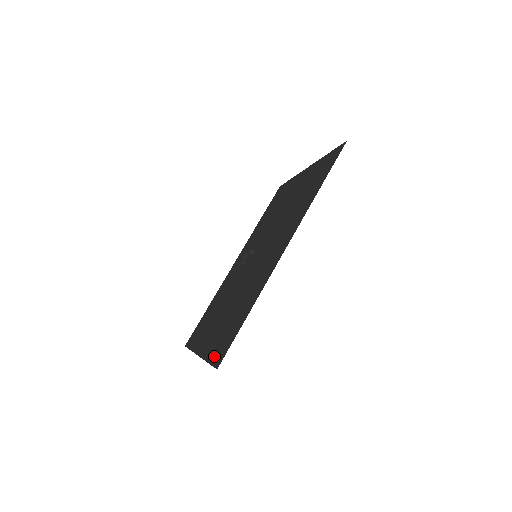
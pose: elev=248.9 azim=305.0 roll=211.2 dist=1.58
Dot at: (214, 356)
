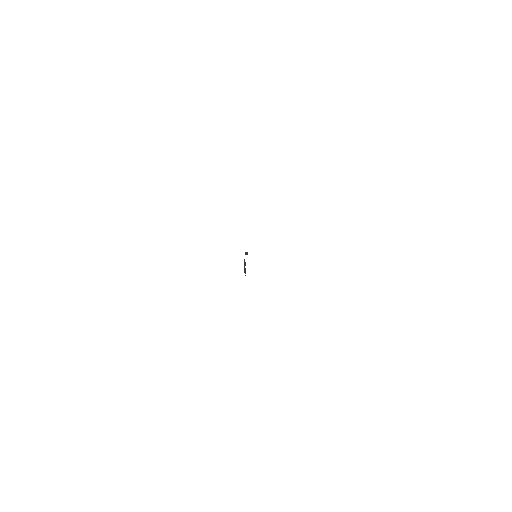
Dot at: occluded
